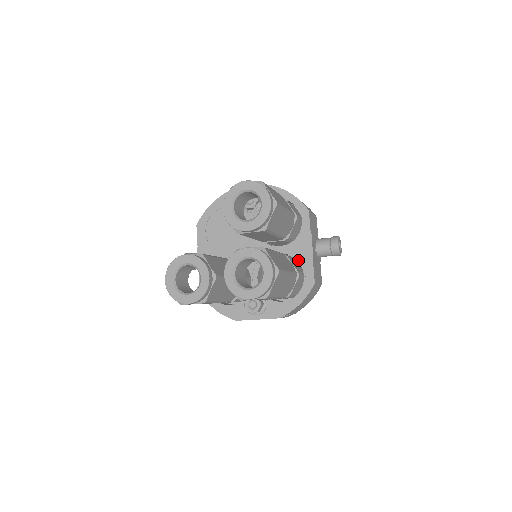
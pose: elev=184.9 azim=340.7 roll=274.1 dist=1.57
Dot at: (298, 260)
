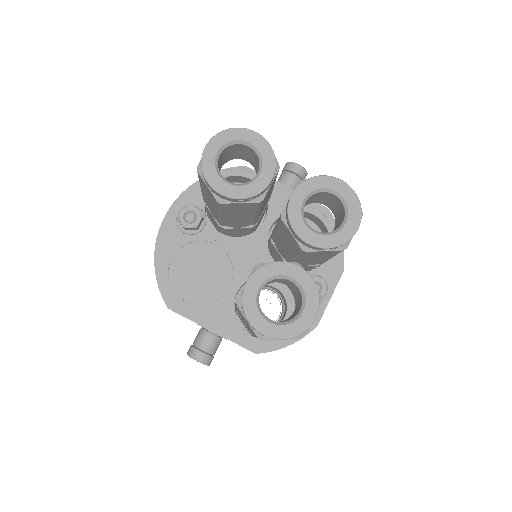
Dot at: occluded
